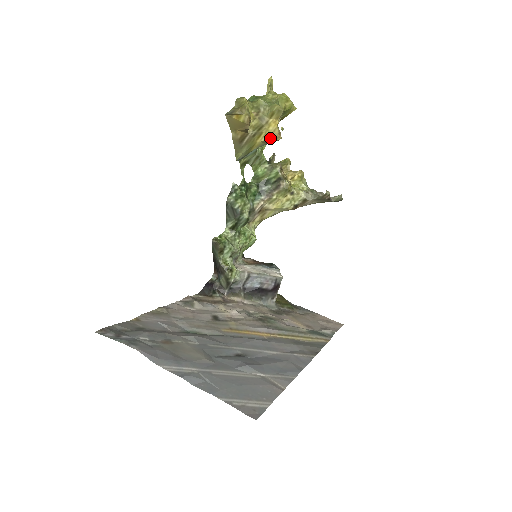
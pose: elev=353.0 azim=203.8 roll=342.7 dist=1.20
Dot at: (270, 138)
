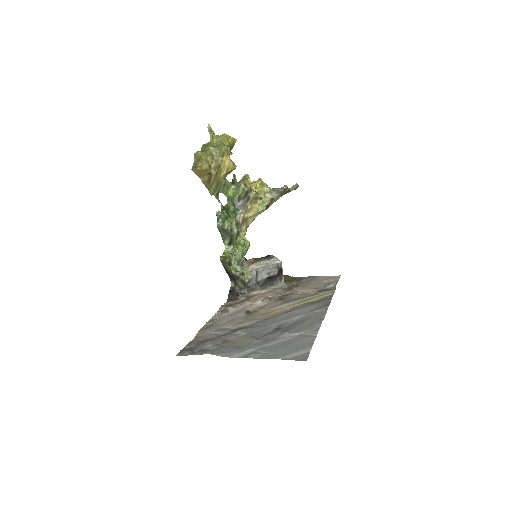
Dot at: (229, 170)
